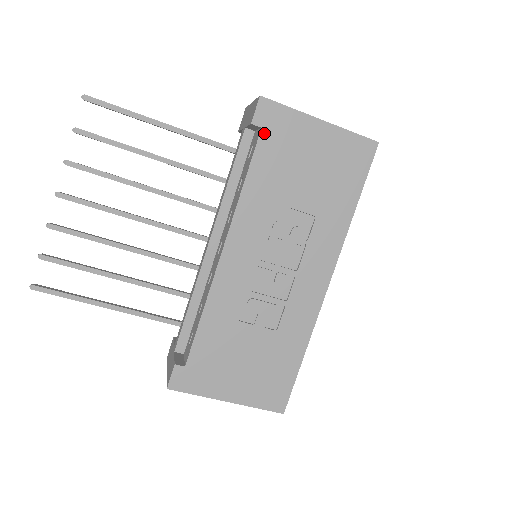
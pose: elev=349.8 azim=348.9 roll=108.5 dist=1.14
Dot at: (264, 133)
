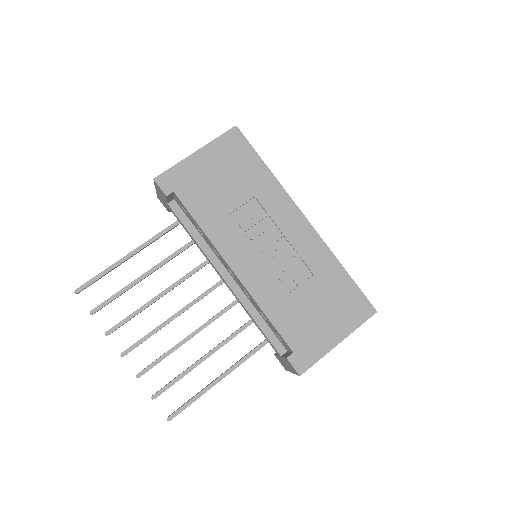
Dot at: (178, 192)
